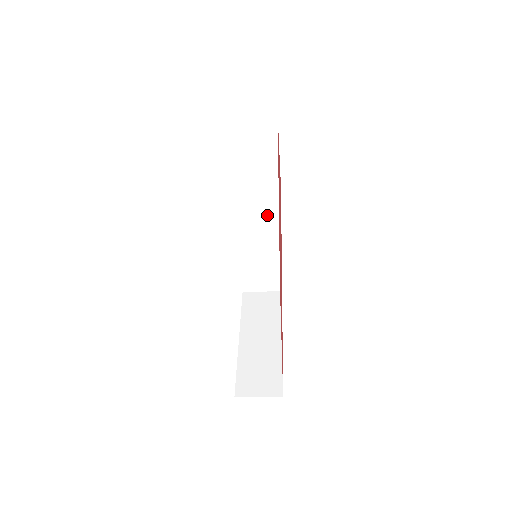
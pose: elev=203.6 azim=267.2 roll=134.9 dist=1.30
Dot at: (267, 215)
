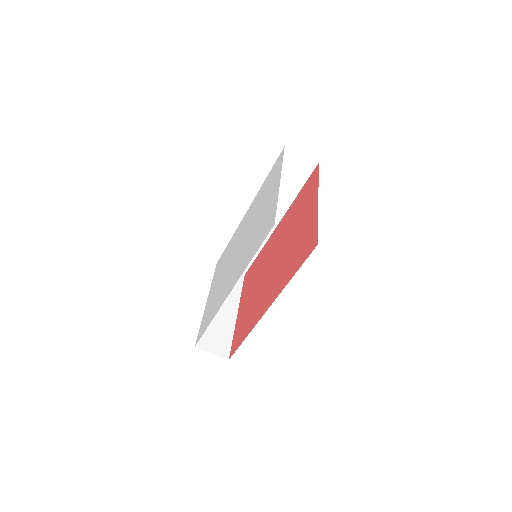
Dot at: occluded
